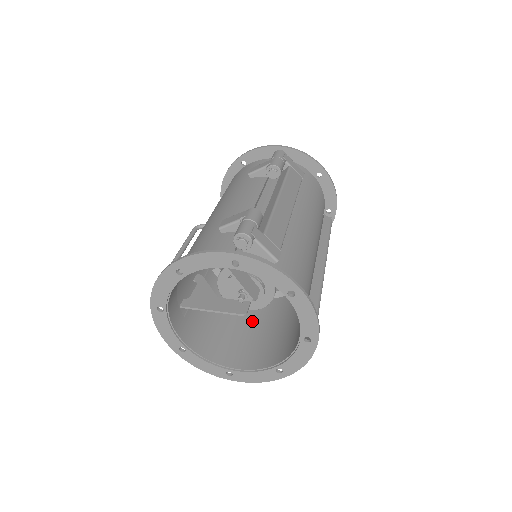
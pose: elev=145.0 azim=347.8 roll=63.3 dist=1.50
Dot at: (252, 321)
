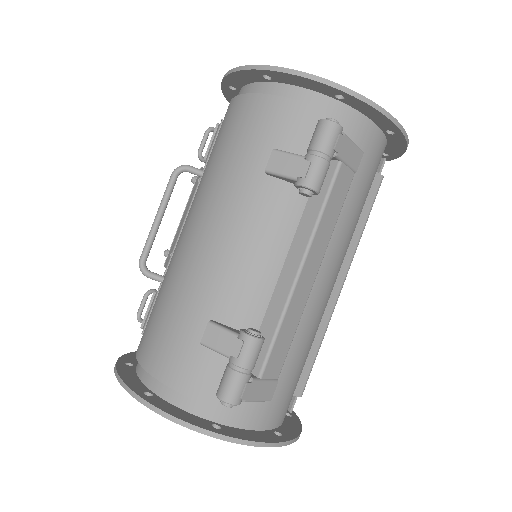
Dot at: occluded
